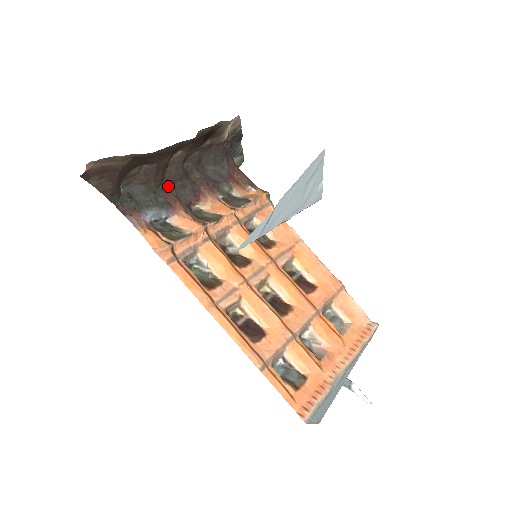
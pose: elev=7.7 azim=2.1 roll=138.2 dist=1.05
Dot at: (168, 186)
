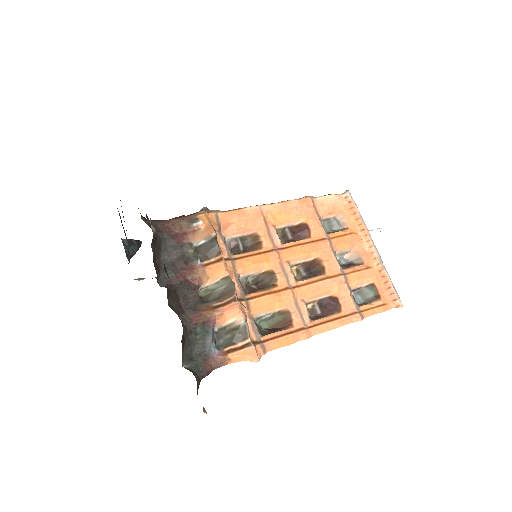
Dot at: (183, 314)
